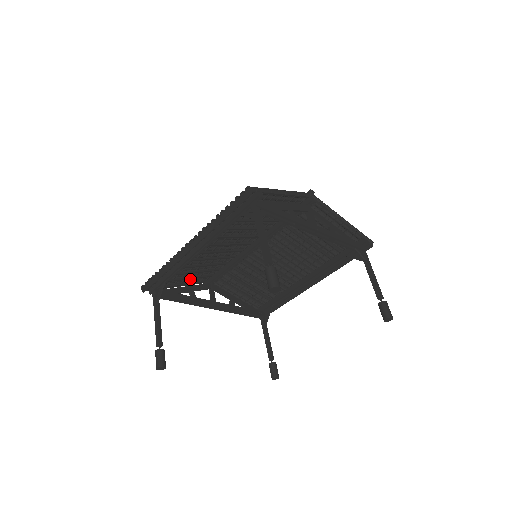
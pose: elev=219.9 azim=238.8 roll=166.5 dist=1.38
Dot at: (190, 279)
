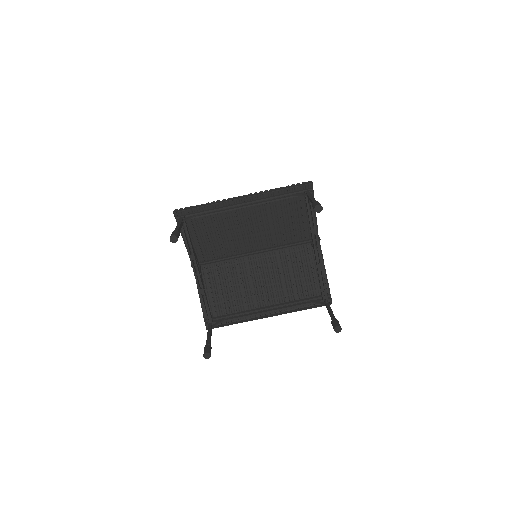
Dot at: (194, 246)
